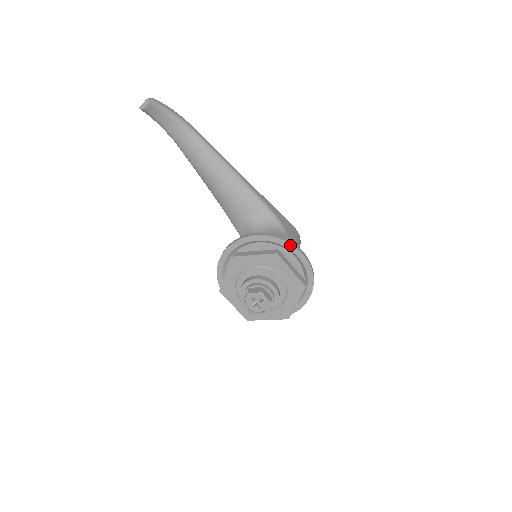
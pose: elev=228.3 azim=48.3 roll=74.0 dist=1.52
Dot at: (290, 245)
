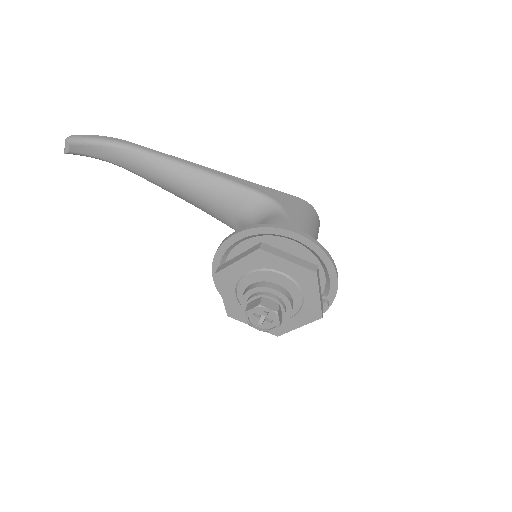
Dot at: (276, 229)
